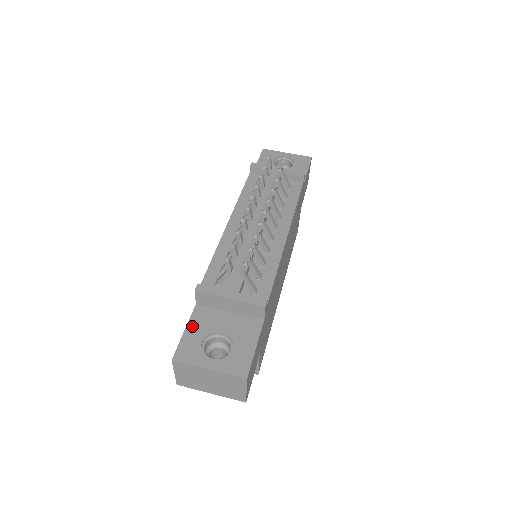
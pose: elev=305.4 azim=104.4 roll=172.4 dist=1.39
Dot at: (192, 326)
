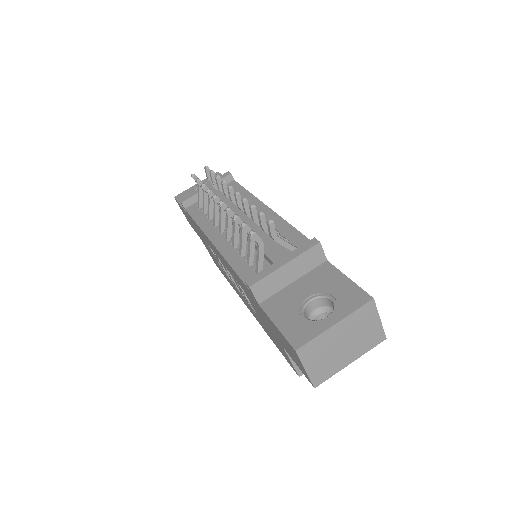
Dot at: (277, 317)
